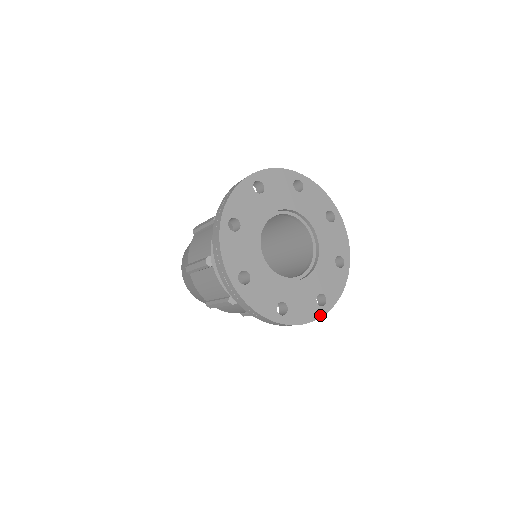
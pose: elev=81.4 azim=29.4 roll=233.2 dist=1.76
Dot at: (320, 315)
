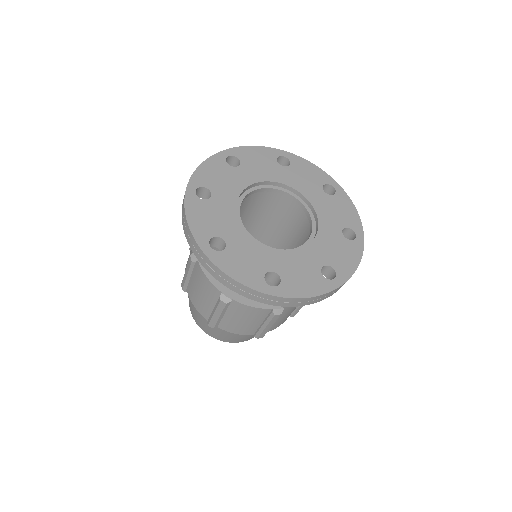
Dot at: (258, 288)
